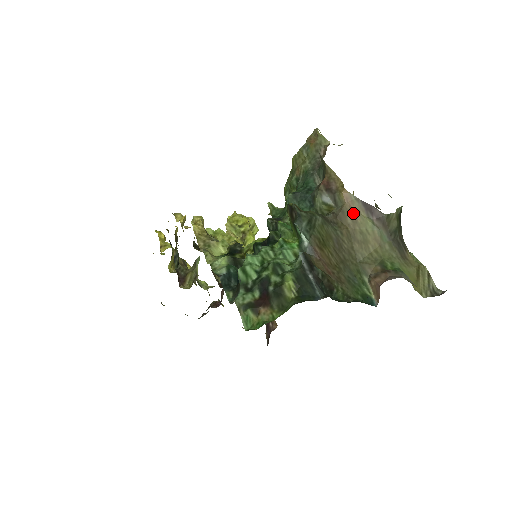
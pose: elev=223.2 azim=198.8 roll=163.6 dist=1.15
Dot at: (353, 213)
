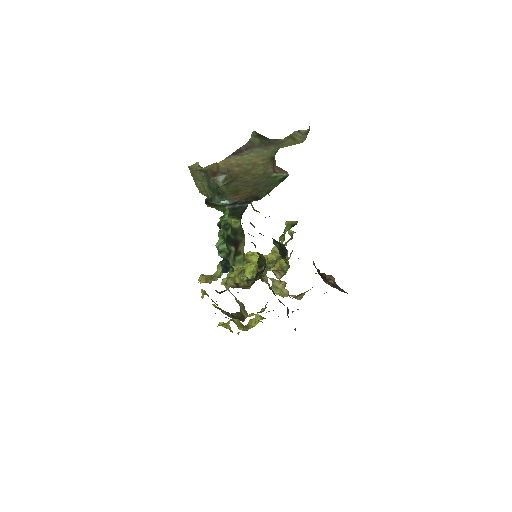
Dot at: (234, 164)
